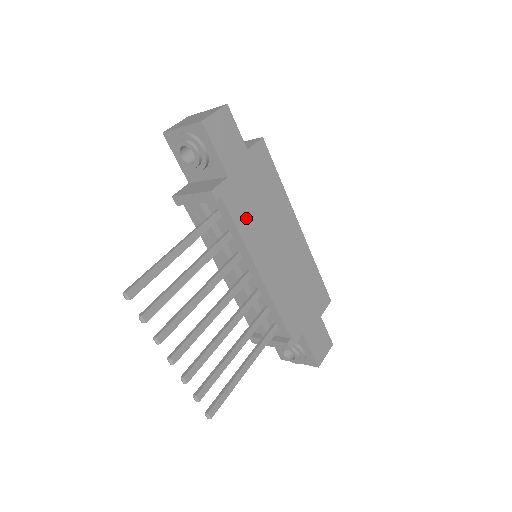
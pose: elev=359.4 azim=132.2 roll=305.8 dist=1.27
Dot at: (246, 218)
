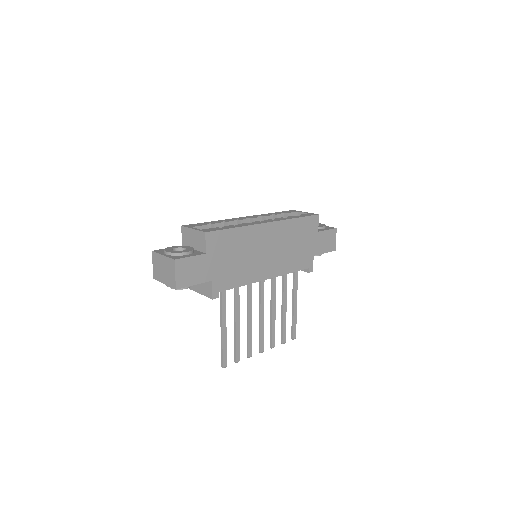
Dot at: (238, 276)
